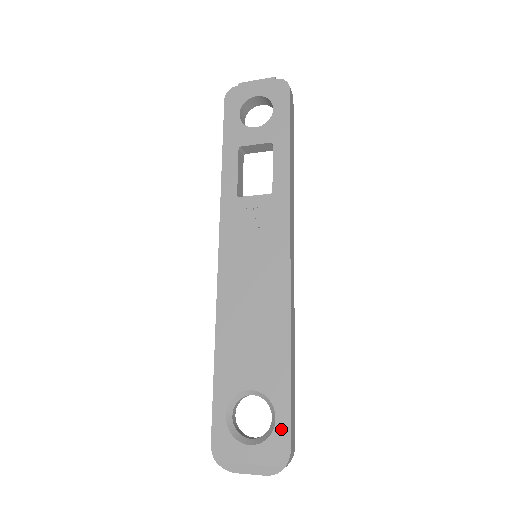
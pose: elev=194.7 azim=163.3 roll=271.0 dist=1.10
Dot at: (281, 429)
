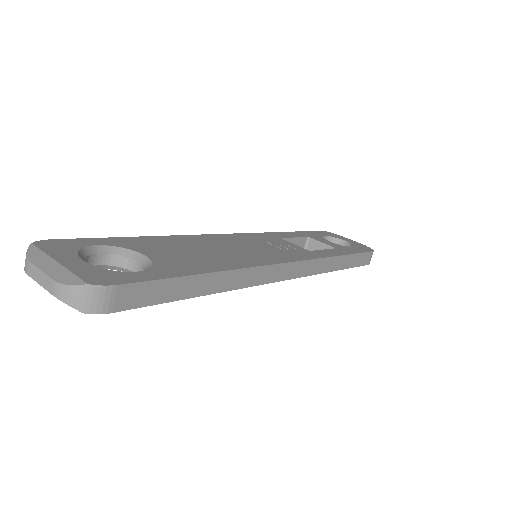
Dot at: (132, 276)
